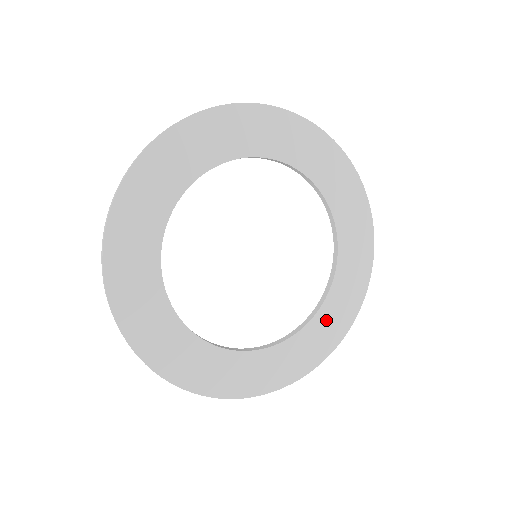
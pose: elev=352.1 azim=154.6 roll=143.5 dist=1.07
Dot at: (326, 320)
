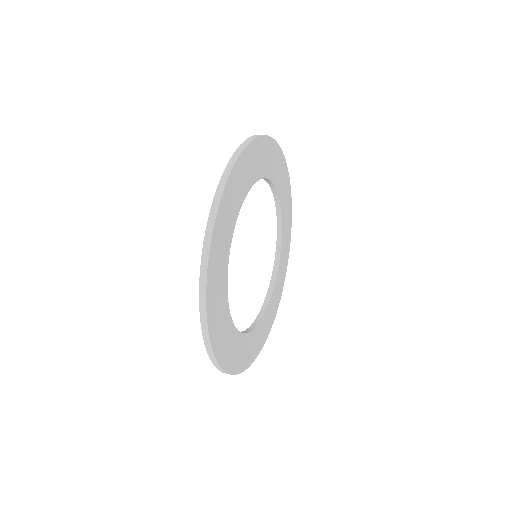
Dot at: (253, 341)
